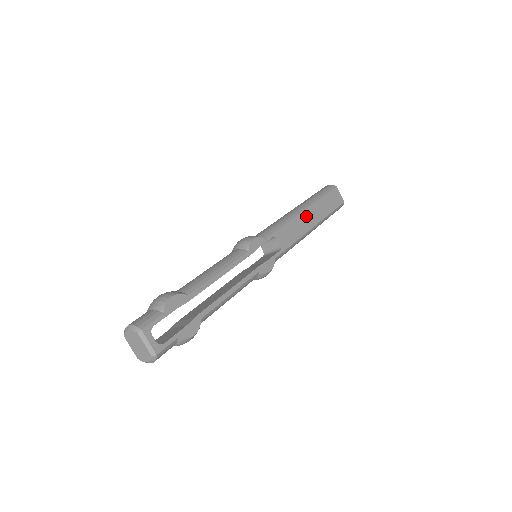
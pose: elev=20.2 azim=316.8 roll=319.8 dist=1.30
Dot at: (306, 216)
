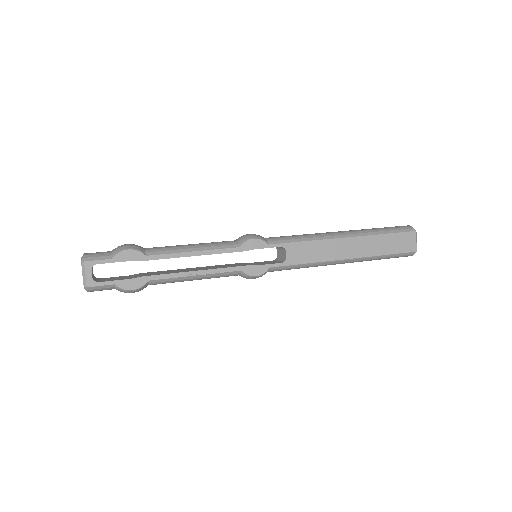
Dot at: (343, 244)
